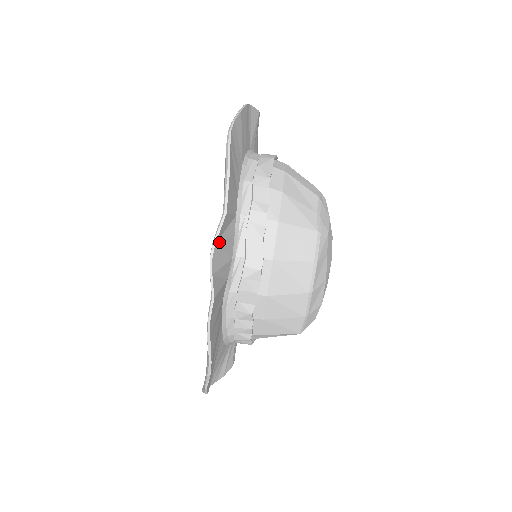
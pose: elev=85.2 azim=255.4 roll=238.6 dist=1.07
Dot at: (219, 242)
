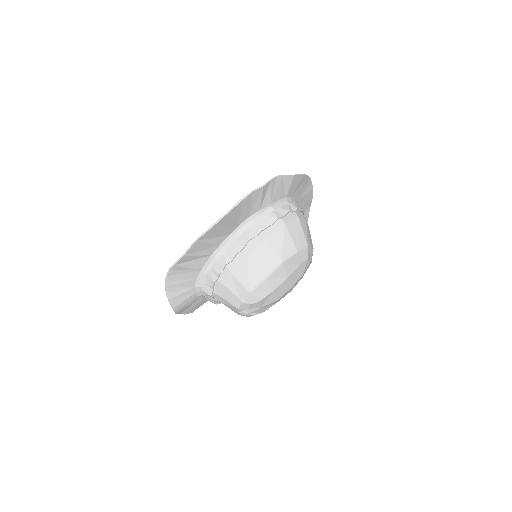
Dot at: (281, 180)
